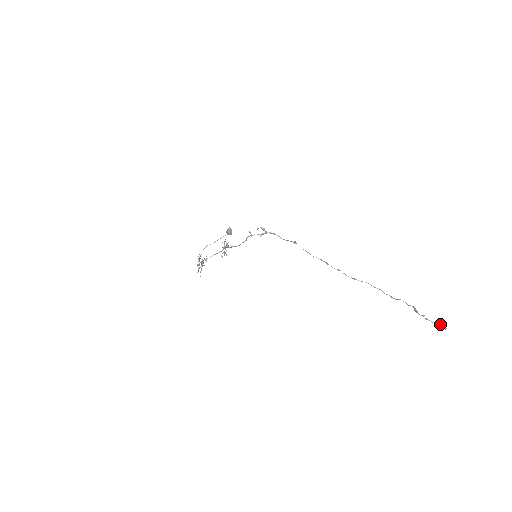
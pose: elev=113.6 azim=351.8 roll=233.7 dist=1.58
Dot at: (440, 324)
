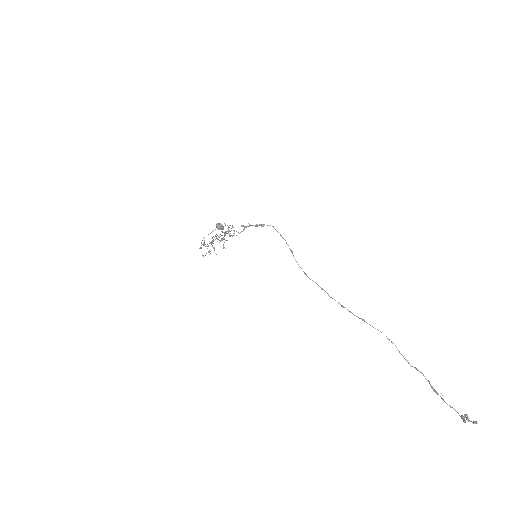
Dot at: (465, 422)
